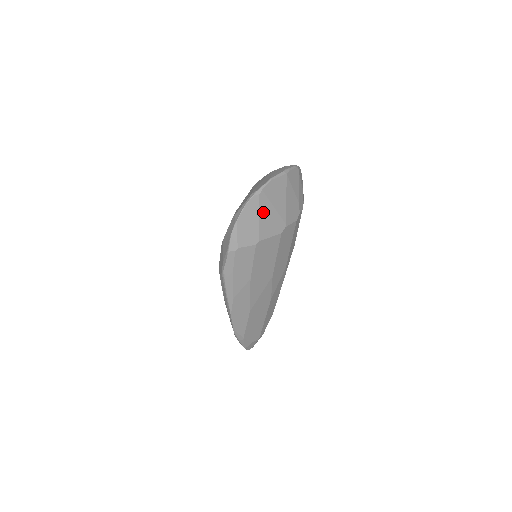
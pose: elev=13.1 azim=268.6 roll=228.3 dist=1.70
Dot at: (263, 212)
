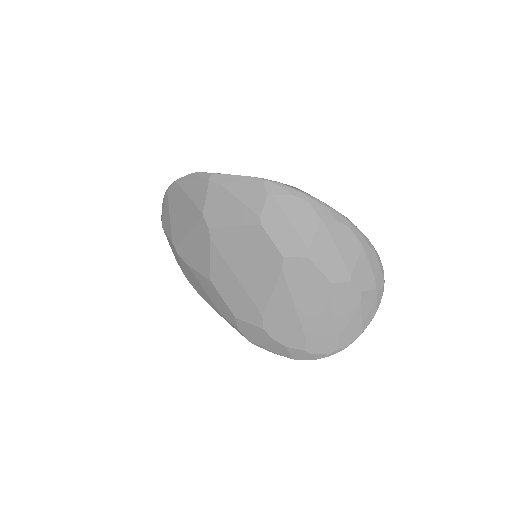
Dot at: occluded
